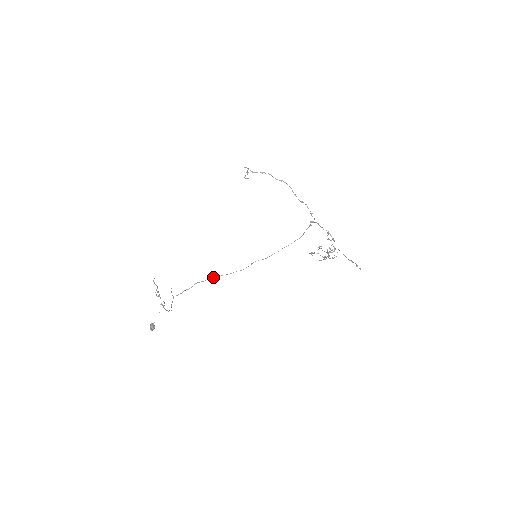
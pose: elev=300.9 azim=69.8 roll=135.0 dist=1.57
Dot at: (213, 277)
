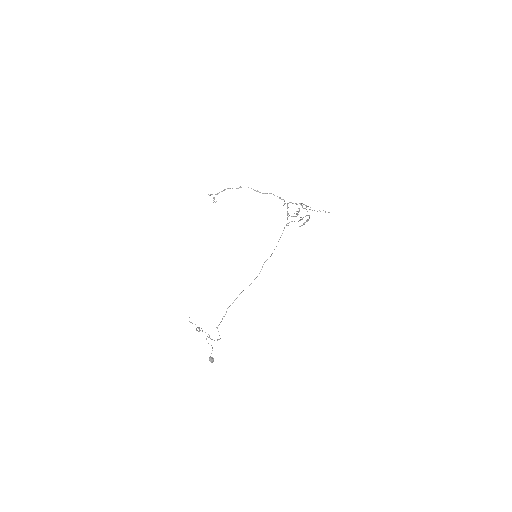
Dot at: occluded
